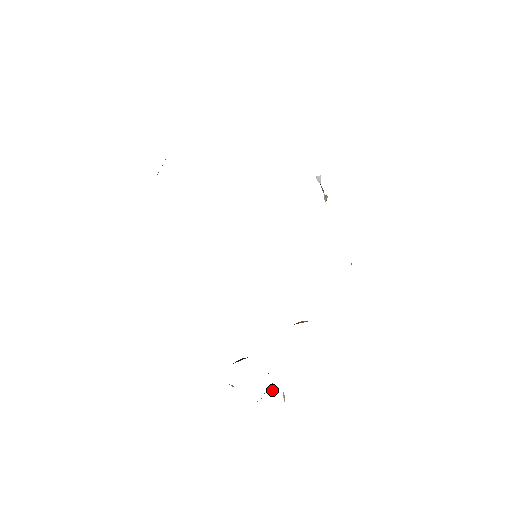
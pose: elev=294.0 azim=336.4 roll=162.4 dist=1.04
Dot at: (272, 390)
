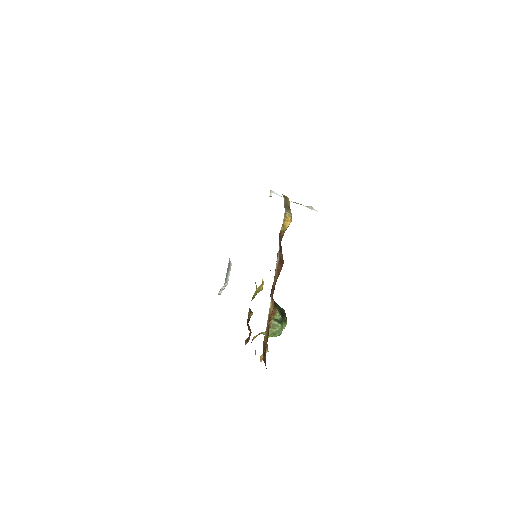
Dot at: (276, 310)
